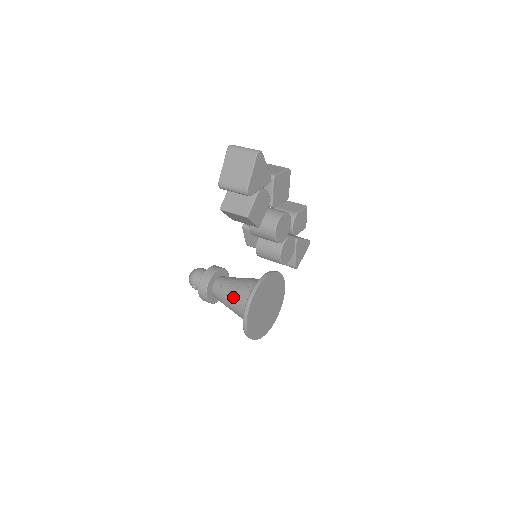
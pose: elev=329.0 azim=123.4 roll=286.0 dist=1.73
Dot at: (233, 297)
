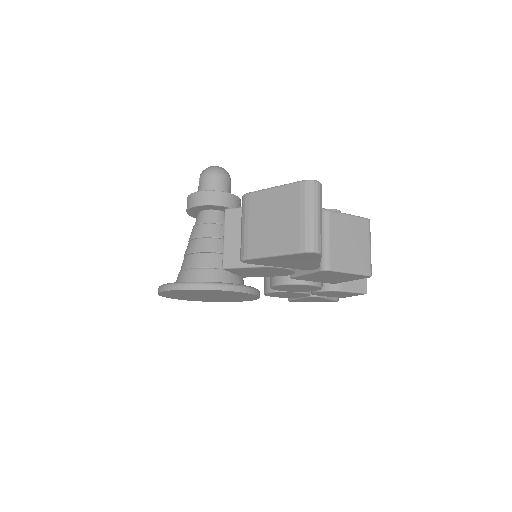
Dot at: (192, 252)
